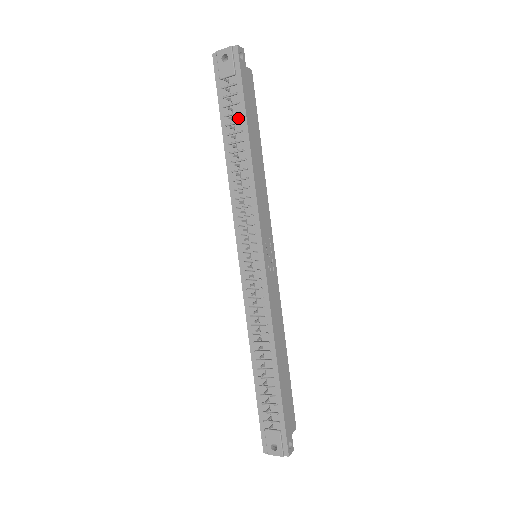
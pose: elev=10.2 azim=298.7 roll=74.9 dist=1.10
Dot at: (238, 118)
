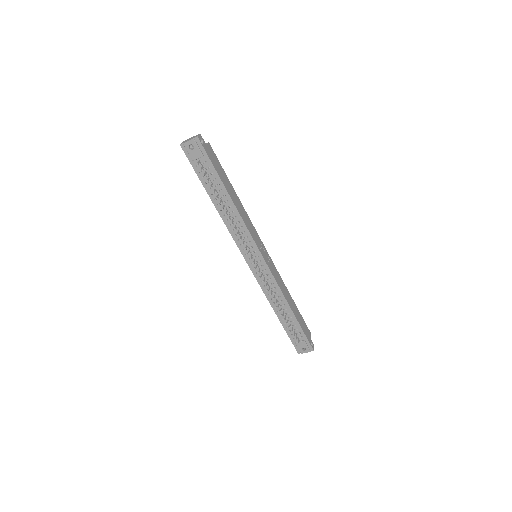
Dot at: (216, 183)
